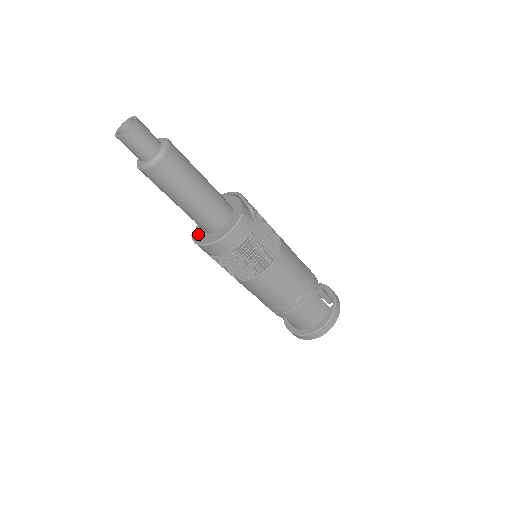
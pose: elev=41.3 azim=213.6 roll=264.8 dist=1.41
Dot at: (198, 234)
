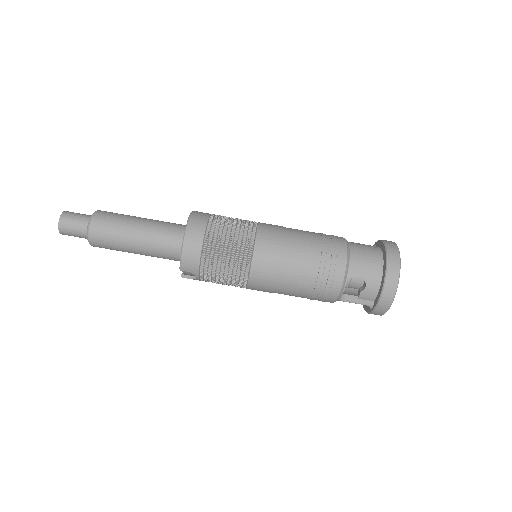
Dot at: occluded
